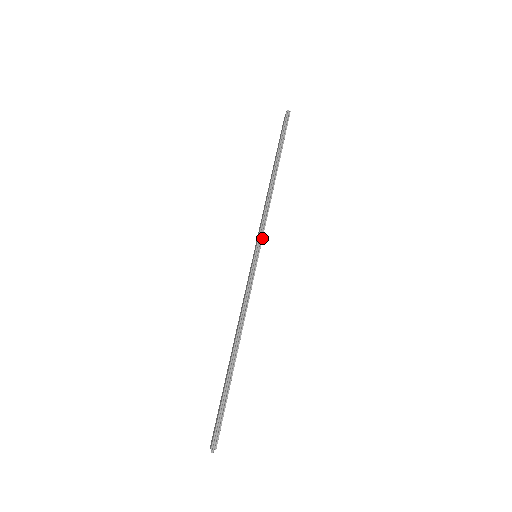
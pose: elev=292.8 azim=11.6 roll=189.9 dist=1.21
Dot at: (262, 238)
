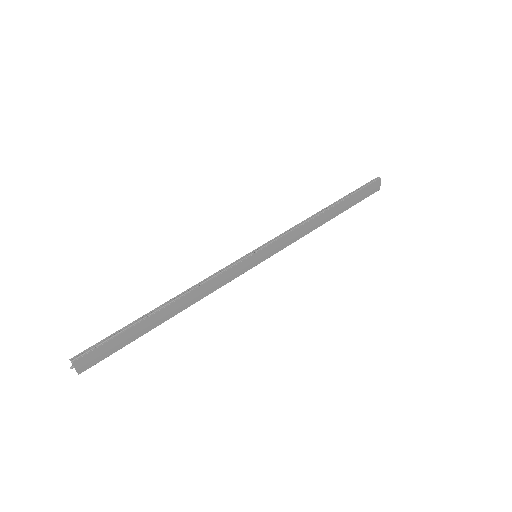
Dot at: (271, 243)
